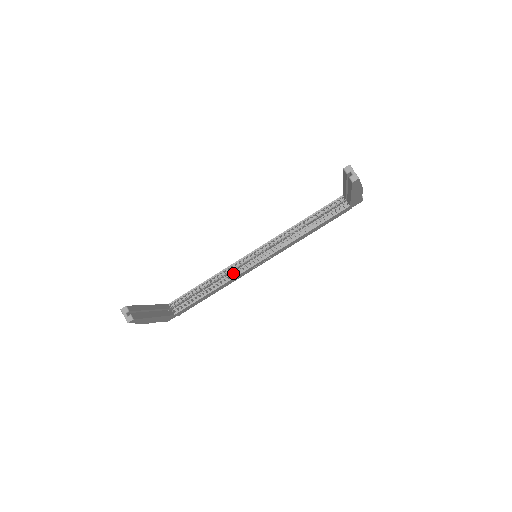
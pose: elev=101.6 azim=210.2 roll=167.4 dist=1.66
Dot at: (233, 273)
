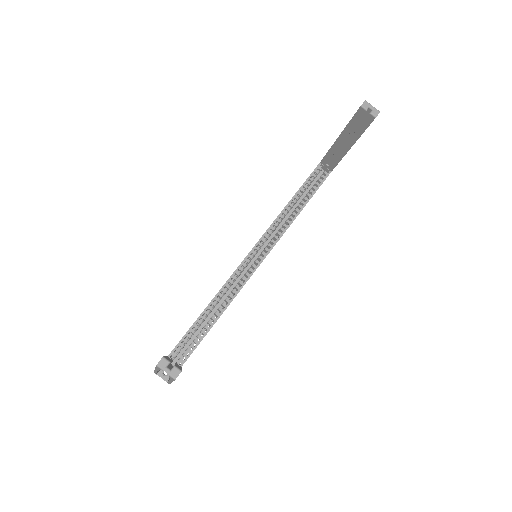
Dot at: (236, 286)
